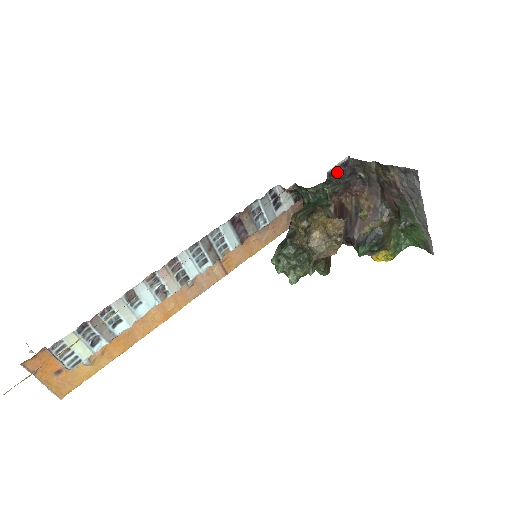
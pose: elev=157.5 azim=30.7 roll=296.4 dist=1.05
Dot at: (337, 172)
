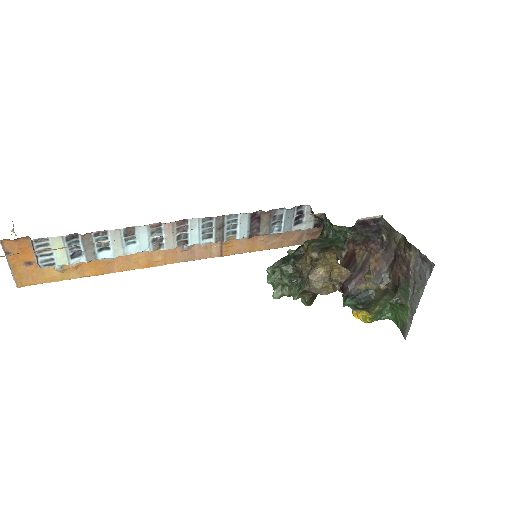
Dot at: (365, 224)
